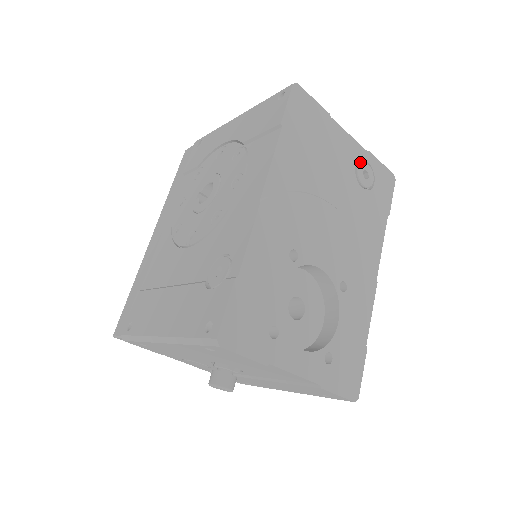
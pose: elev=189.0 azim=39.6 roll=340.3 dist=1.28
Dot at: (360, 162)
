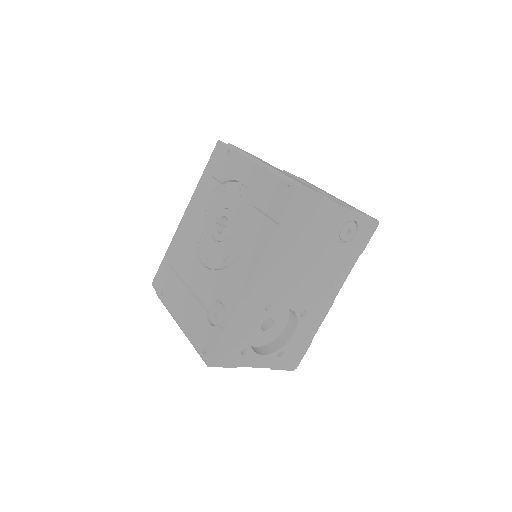
Dot at: (346, 224)
